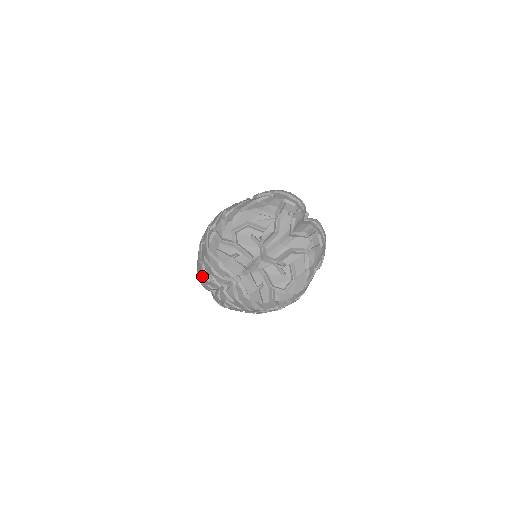
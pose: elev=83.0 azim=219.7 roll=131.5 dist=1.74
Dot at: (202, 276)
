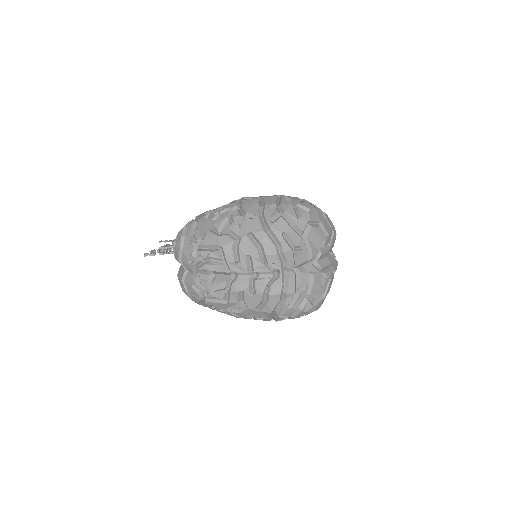
Dot at: (219, 252)
